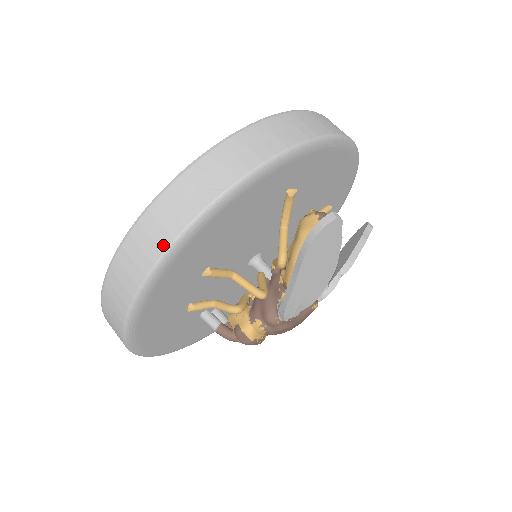
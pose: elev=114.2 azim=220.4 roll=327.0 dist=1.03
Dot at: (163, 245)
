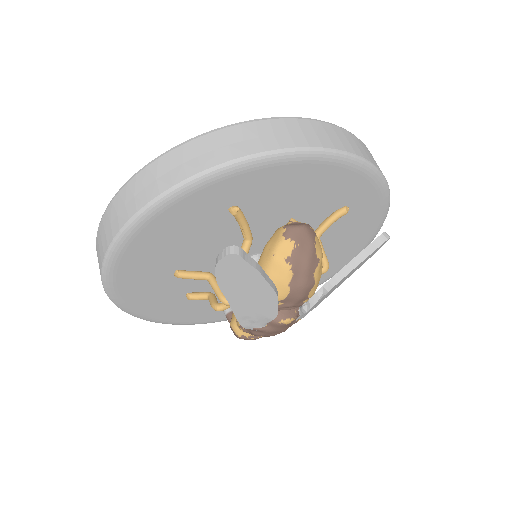
Dot at: (102, 258)
